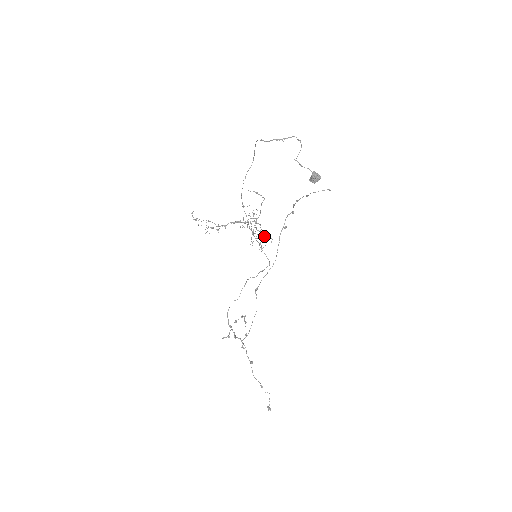
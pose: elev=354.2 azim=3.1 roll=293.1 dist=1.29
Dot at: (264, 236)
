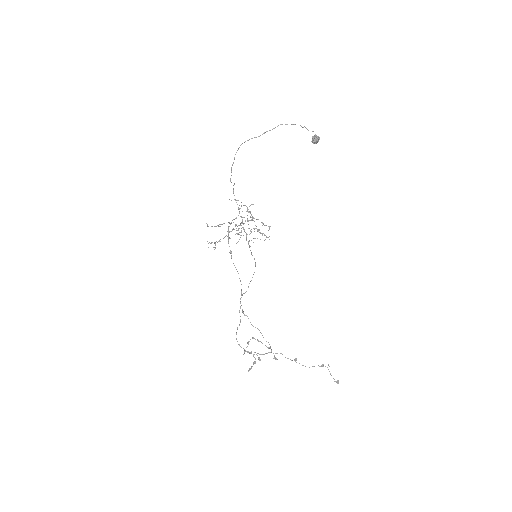
Dot at: (259, 232)
